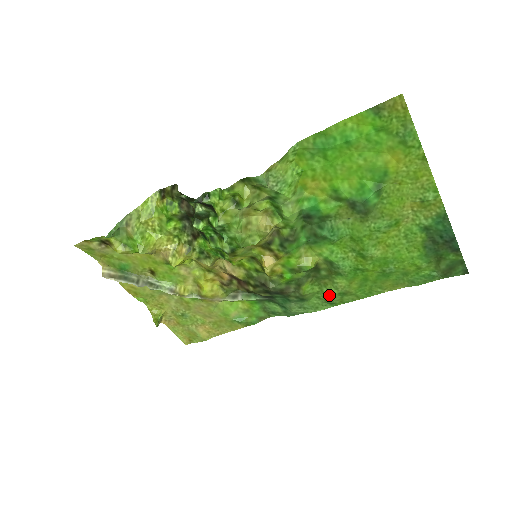
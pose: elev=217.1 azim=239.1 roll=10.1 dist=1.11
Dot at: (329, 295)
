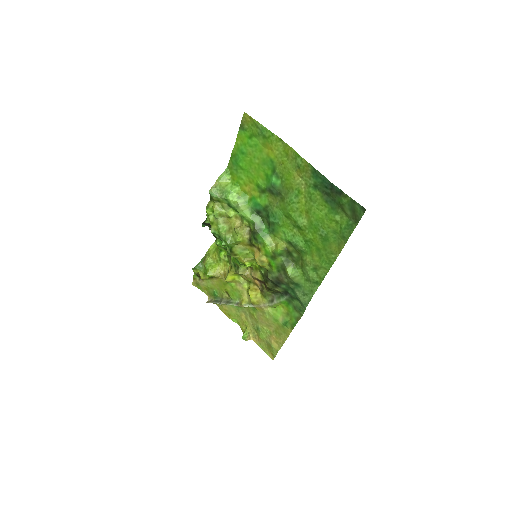
Dot at: (307, 273)
